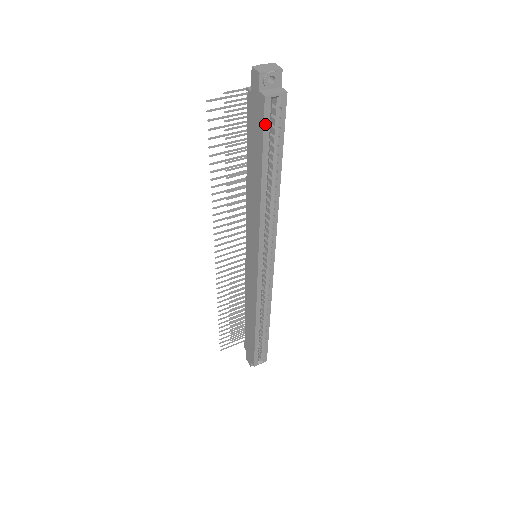
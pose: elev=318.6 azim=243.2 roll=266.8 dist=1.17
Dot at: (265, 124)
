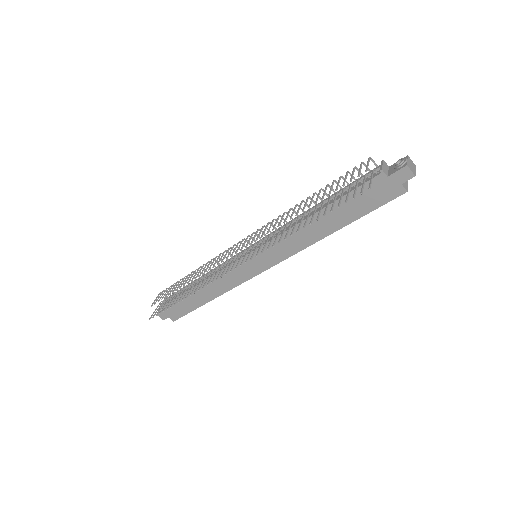
Dot at: (386, 203)
